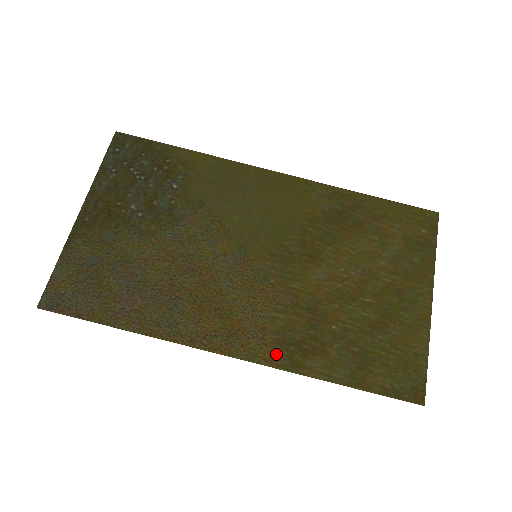
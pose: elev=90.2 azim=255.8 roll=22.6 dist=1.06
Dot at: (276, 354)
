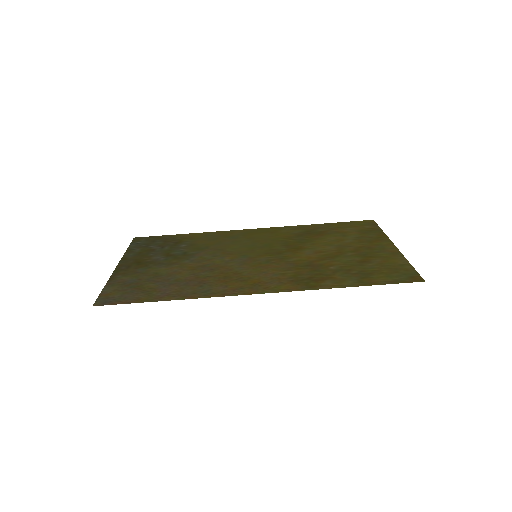
Dot at: (294, 286)
